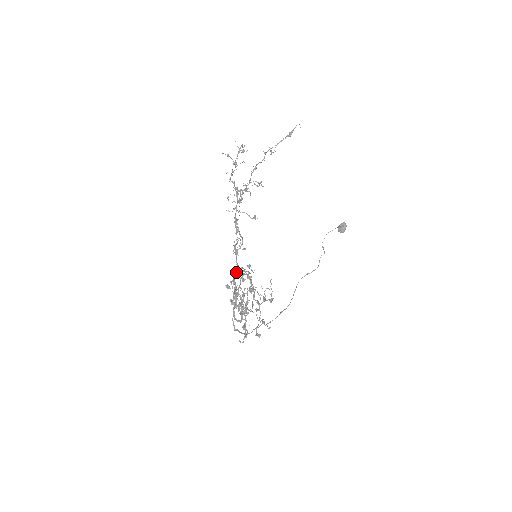
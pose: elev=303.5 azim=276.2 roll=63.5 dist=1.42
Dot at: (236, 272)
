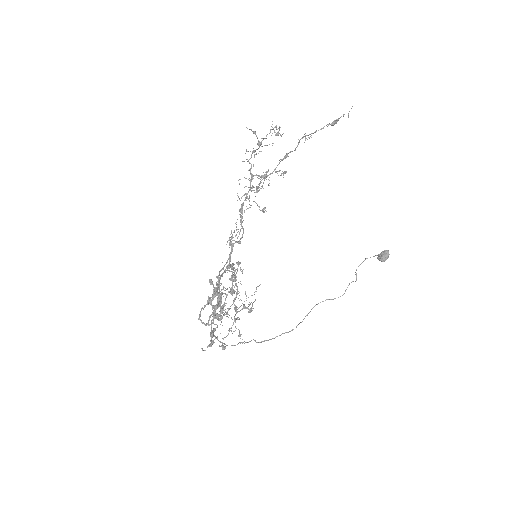
Dot at: (226, 268)
